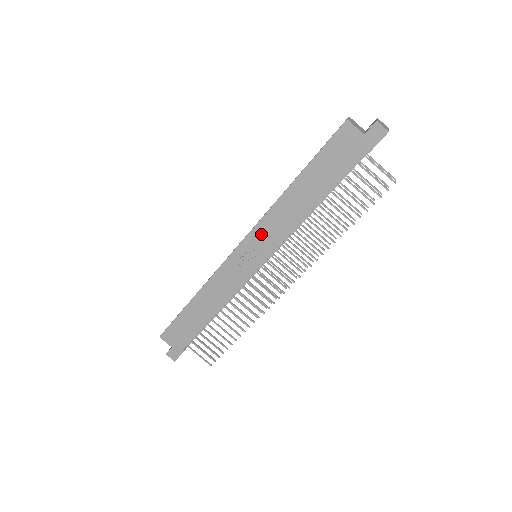
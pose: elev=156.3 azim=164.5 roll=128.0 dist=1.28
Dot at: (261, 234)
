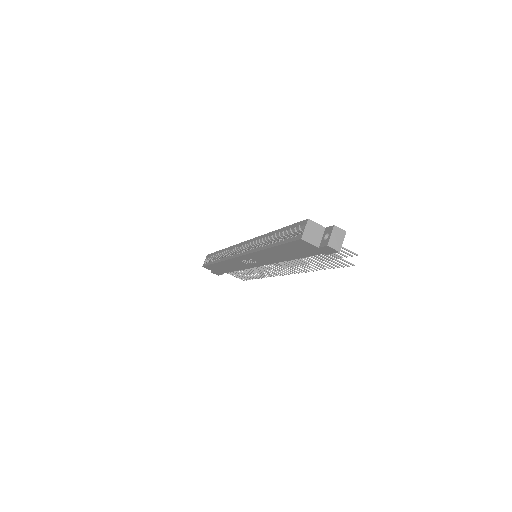
Dot at: (254, 258)
